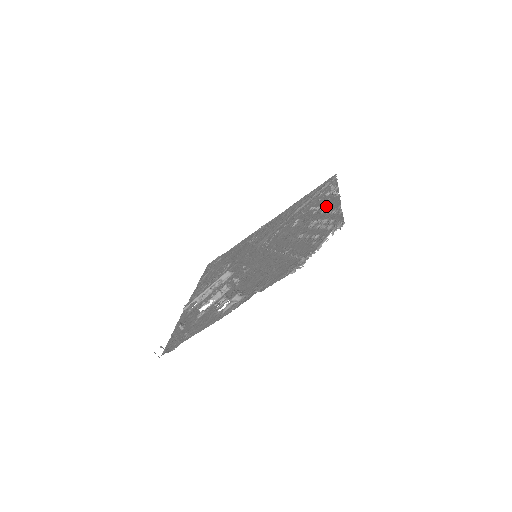
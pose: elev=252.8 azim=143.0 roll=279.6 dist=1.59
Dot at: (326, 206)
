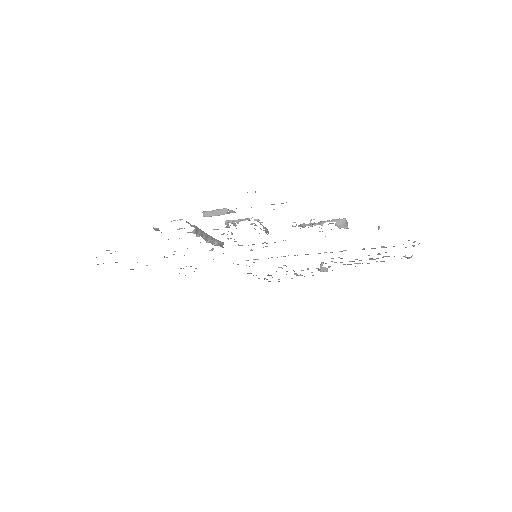
Dot at: occluded
